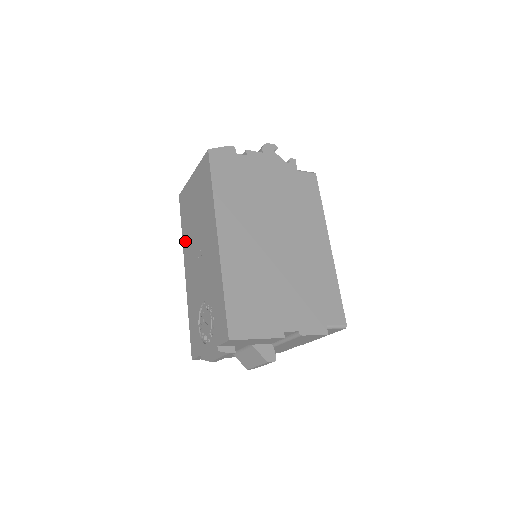
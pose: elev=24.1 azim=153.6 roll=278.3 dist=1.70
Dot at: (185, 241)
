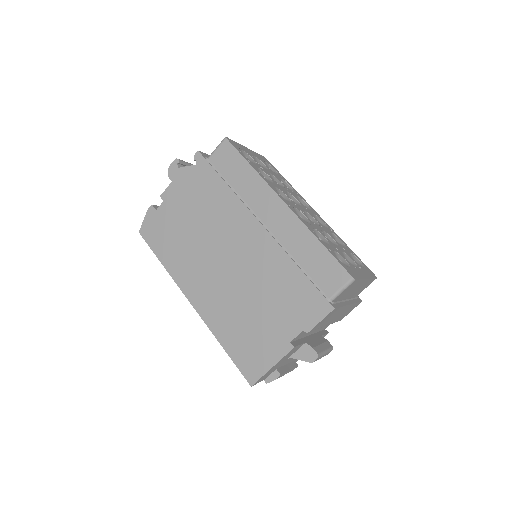
Dot at: occluded
